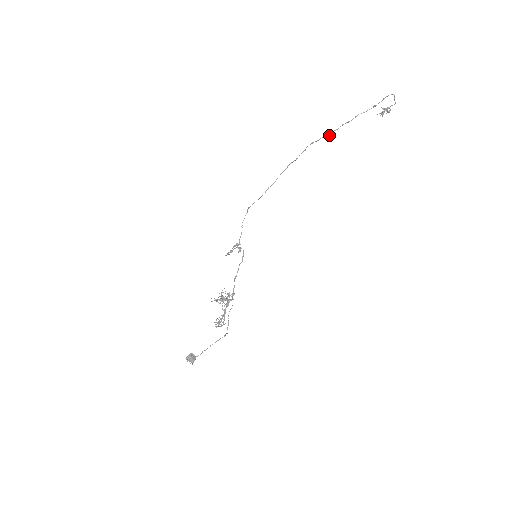
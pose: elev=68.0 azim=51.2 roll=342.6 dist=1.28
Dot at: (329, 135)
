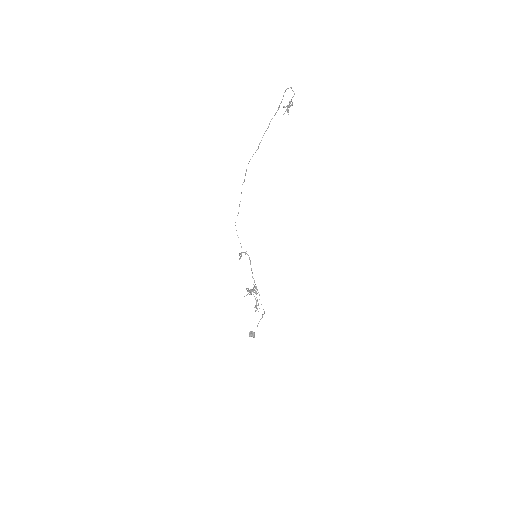
Dot at: occluded
